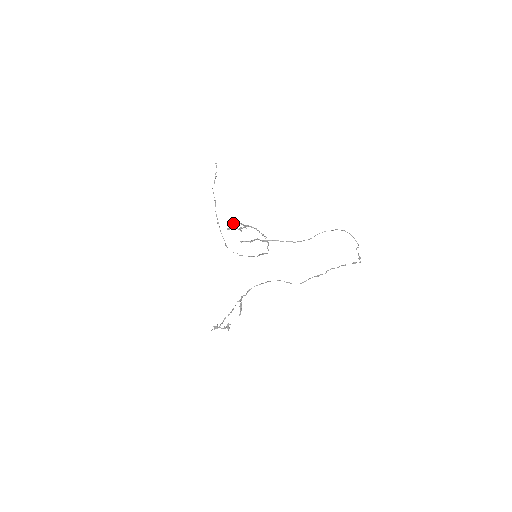
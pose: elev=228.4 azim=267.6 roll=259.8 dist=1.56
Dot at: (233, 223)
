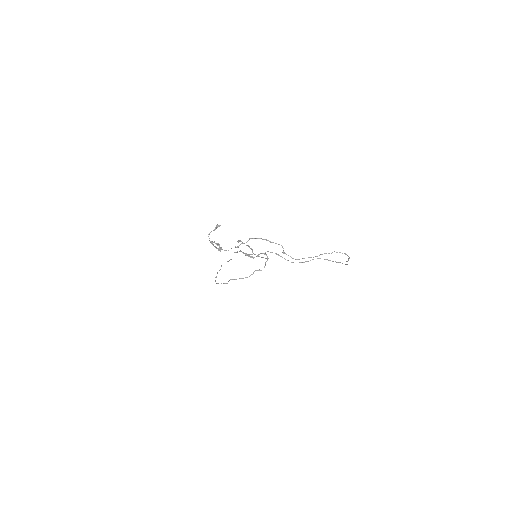
Dot at: occluded
